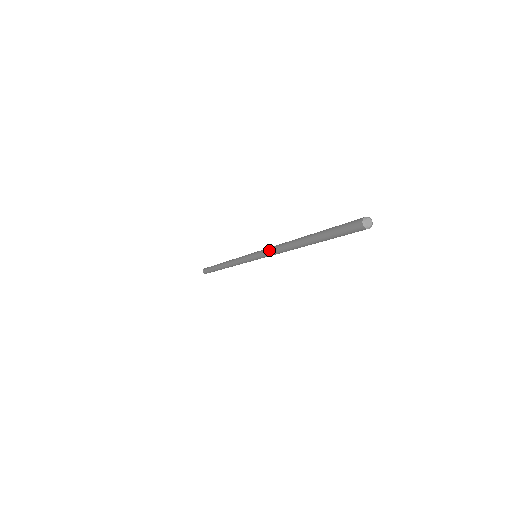
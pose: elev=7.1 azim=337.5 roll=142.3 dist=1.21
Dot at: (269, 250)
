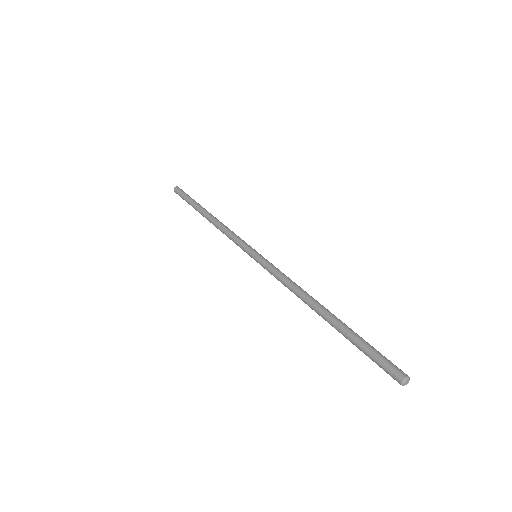
Dot at: (278, 277)
